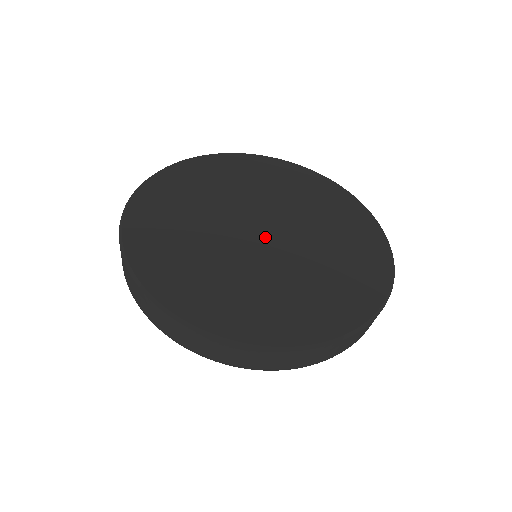
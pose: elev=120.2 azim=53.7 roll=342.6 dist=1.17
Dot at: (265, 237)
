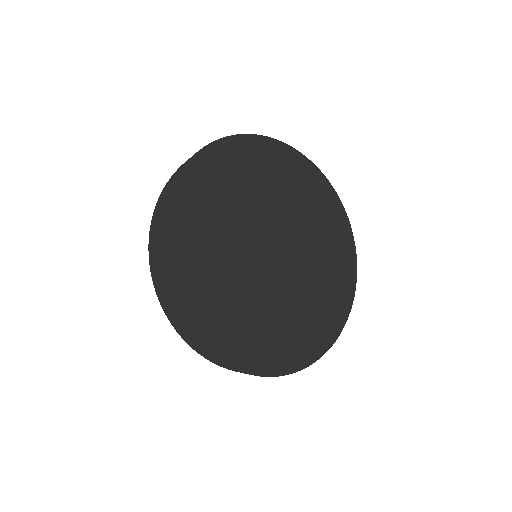
Dot at: (273, 259)
